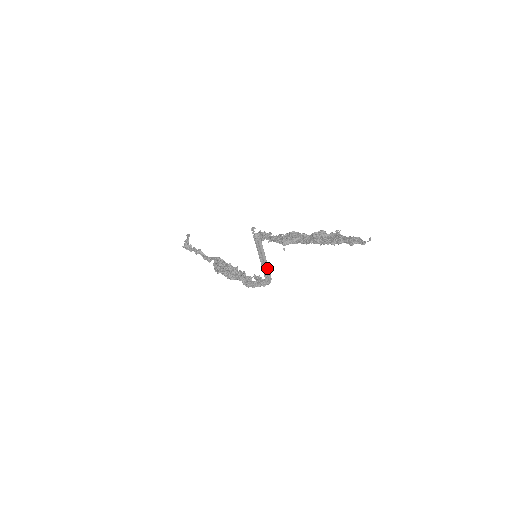
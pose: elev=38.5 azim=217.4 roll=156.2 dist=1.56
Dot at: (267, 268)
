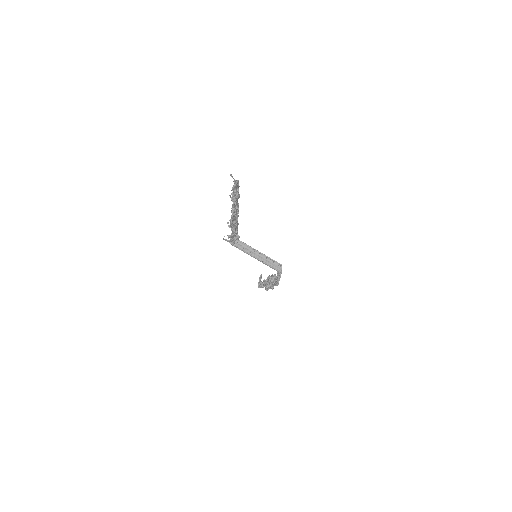
Dot at: (268, 259)
